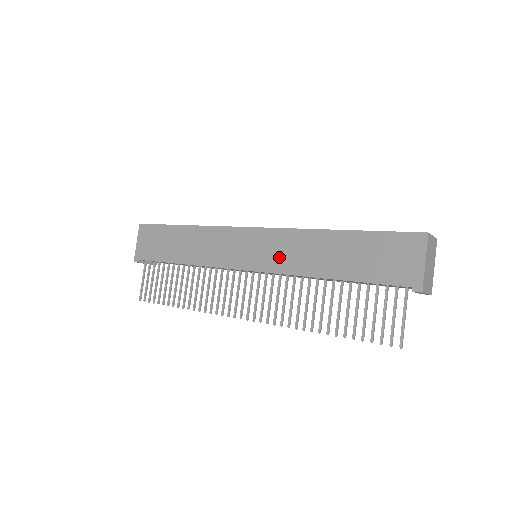
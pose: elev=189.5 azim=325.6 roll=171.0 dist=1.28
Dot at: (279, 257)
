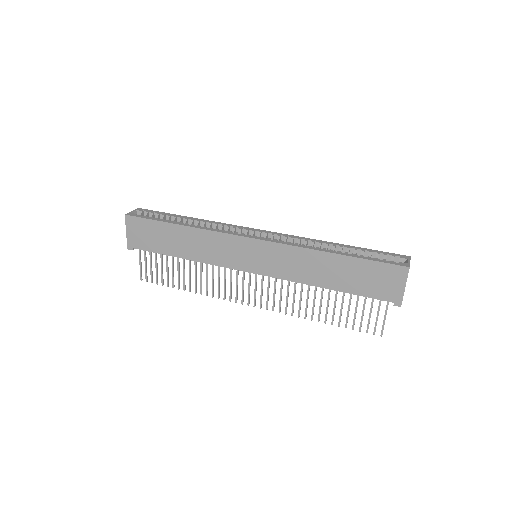
Dot at: (282, 267)
